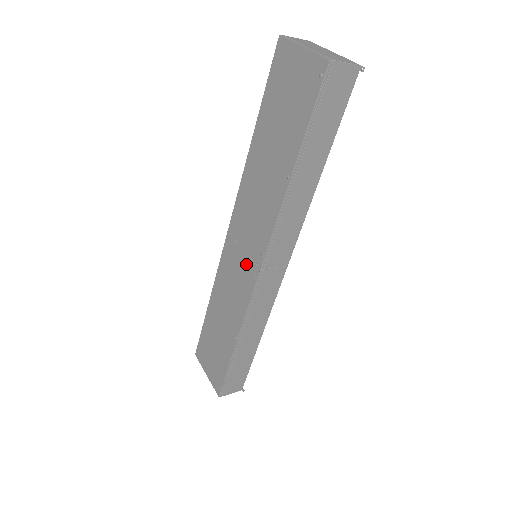
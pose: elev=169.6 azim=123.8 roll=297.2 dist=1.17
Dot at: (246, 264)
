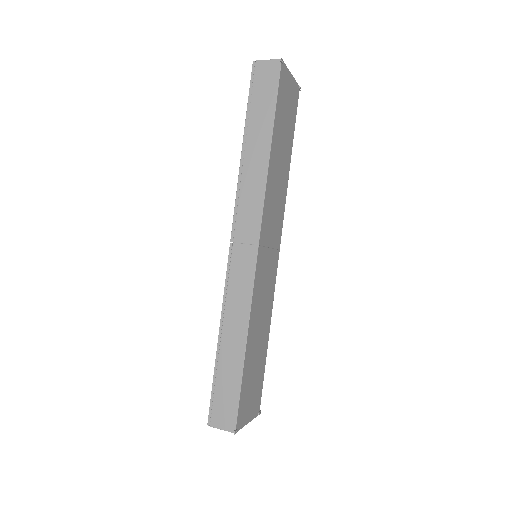
Dot at: occluded
